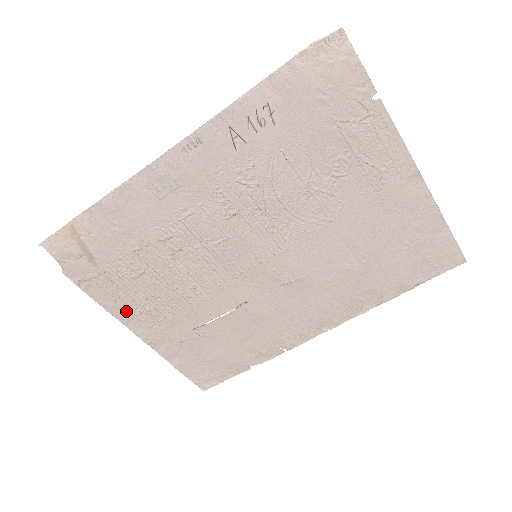
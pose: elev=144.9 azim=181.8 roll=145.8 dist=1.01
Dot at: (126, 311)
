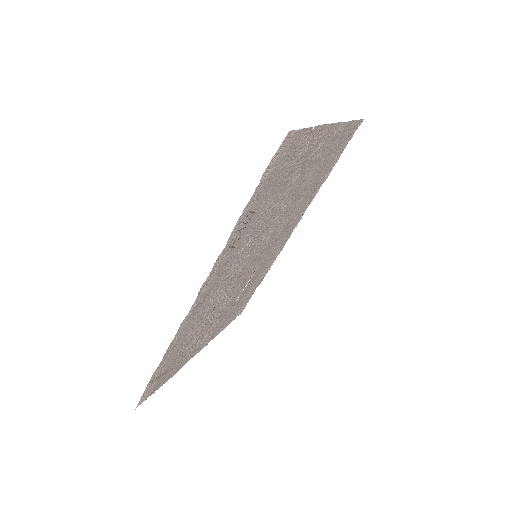
Dot at: (192, 354)
